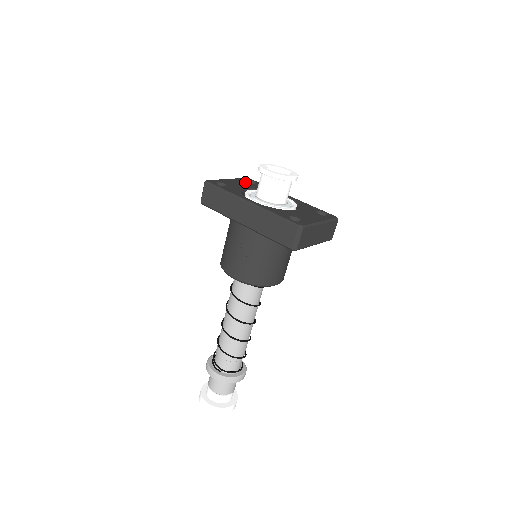
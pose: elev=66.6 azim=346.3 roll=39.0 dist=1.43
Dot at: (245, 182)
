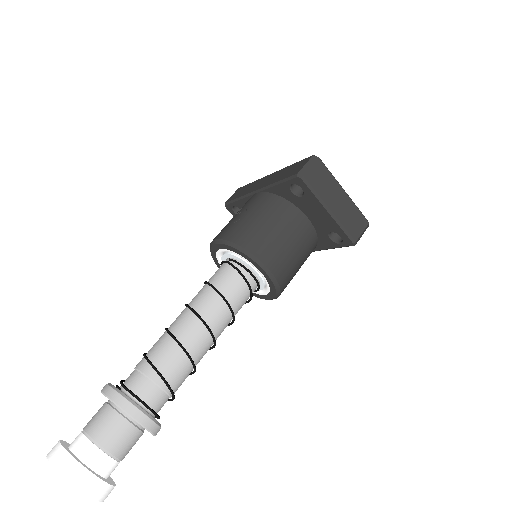
Dot at: occluded
